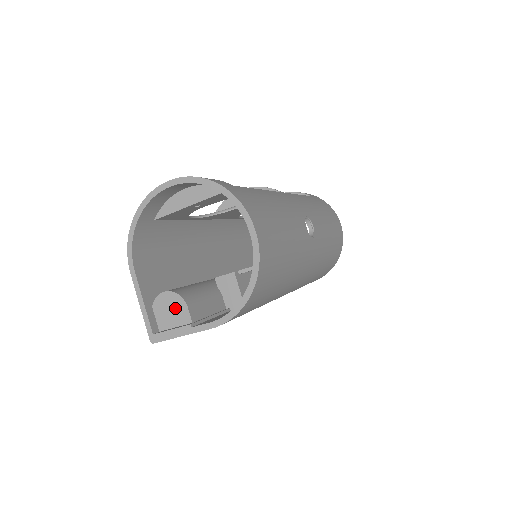
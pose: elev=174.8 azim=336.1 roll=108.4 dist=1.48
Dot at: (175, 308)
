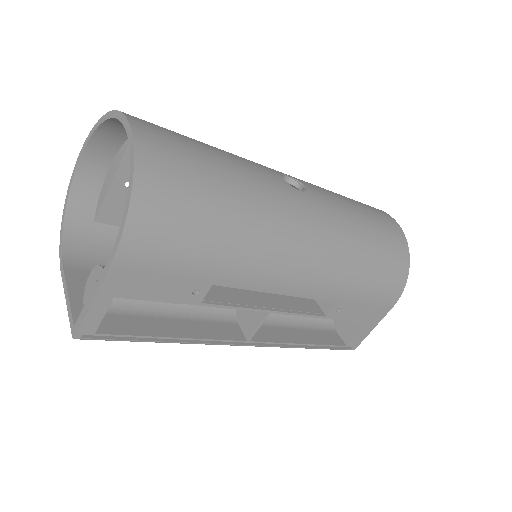
Dot at: occluded
